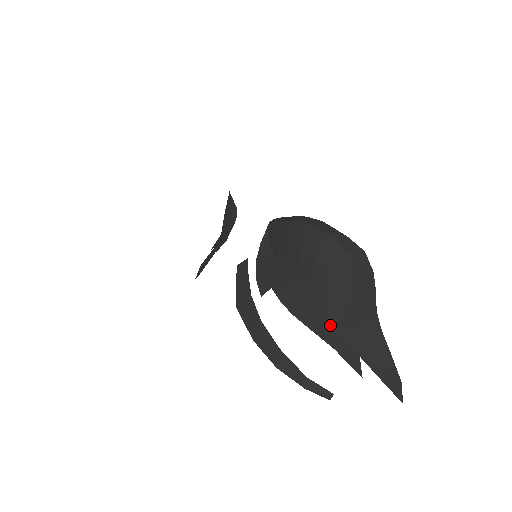
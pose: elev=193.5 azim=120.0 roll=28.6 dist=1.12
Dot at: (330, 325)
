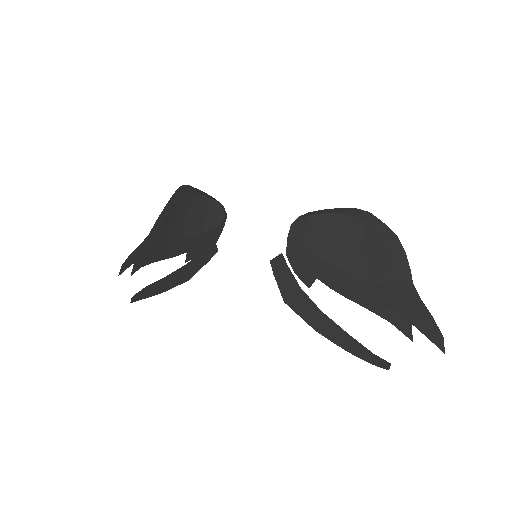
Dot at: (383, 302)
